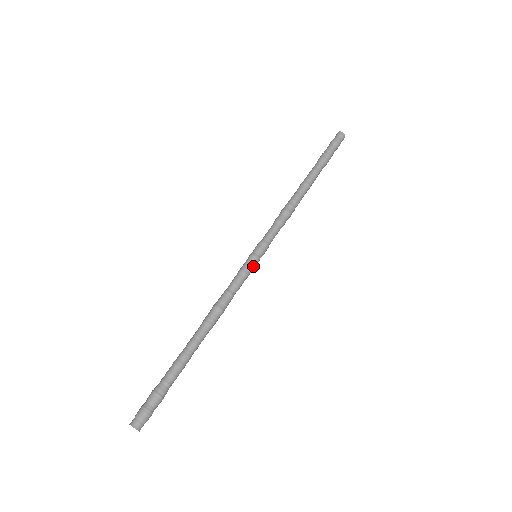
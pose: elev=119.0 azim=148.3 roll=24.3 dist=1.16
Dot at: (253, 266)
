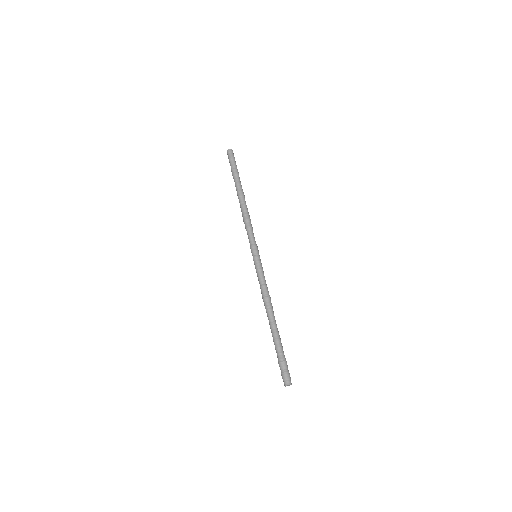
Dot at: (261, 263)
